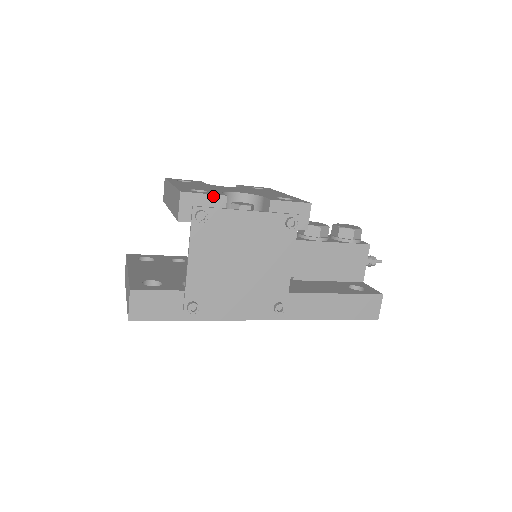
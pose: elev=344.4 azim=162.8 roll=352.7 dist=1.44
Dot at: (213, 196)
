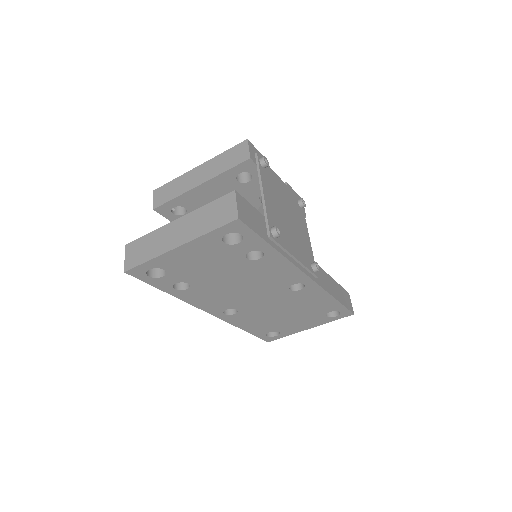
Dot at: (262, 156)
